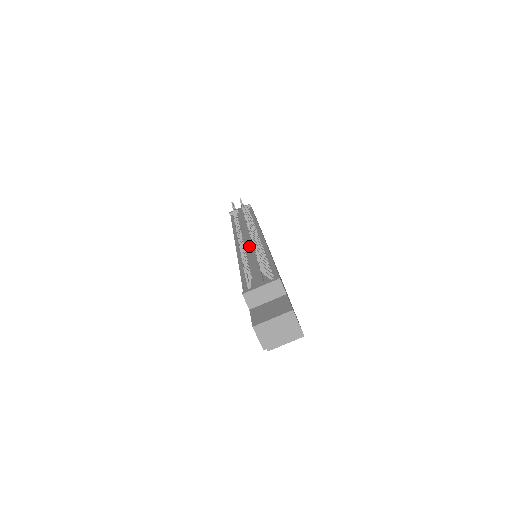
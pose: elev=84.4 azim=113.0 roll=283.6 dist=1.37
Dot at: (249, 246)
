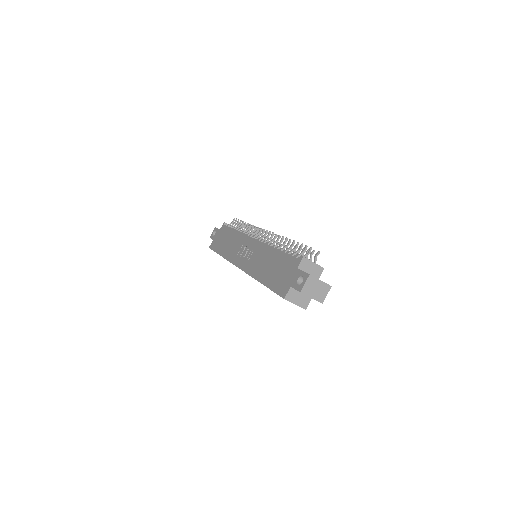
Dot at: occluded
